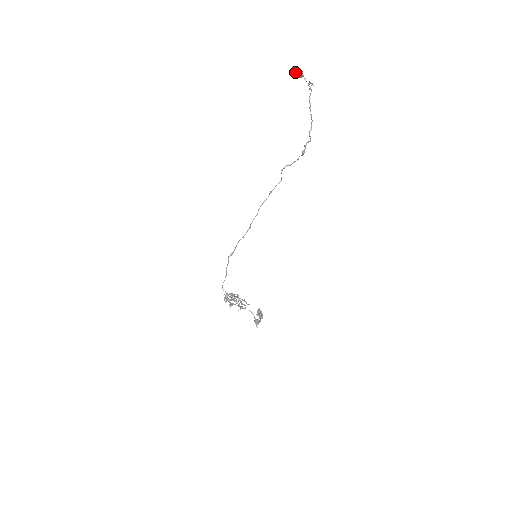
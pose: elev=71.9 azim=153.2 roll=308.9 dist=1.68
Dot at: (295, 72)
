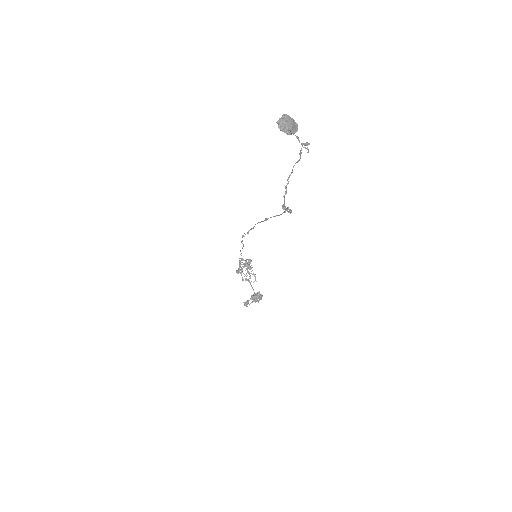
Dot at: (280, 125)
